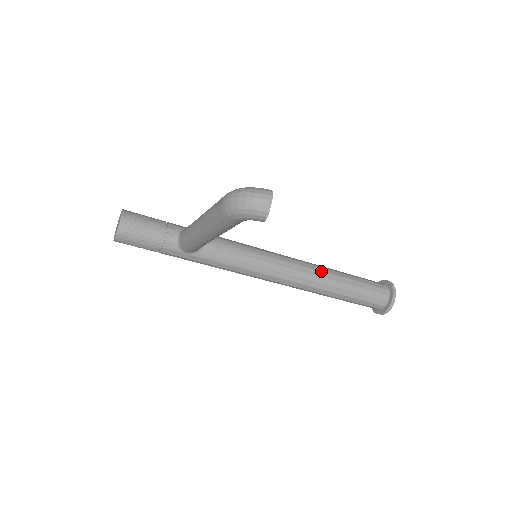
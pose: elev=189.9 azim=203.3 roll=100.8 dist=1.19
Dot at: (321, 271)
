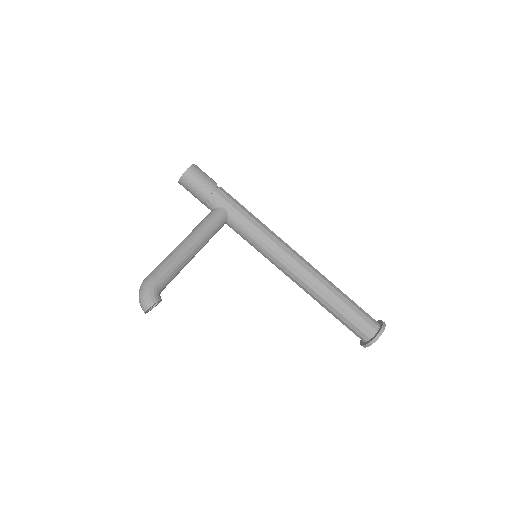
Dot at: (314, 291)
